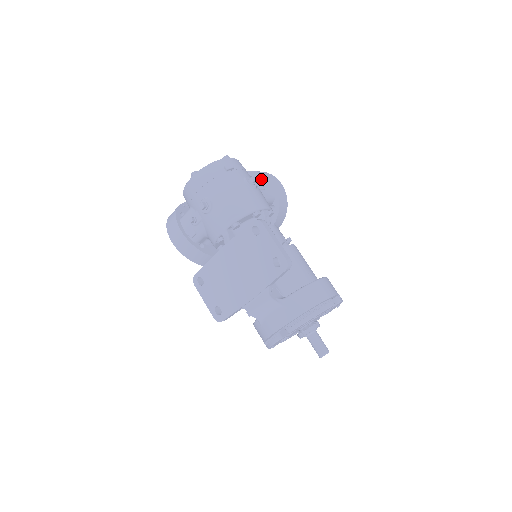
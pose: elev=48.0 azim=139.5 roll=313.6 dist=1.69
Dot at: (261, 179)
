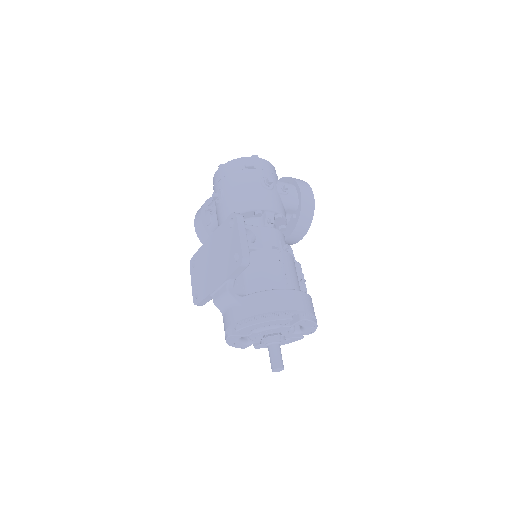
Dot at: (291, 185)
